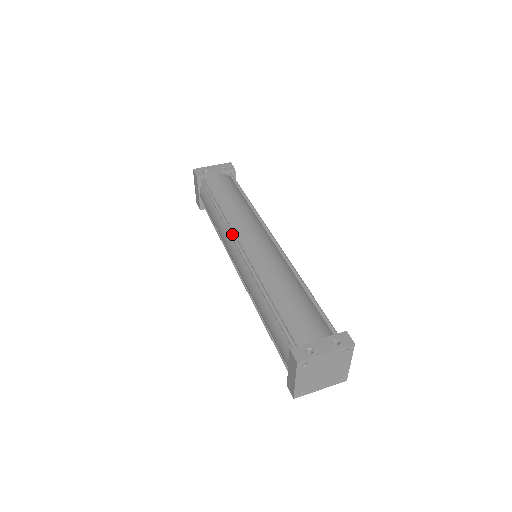
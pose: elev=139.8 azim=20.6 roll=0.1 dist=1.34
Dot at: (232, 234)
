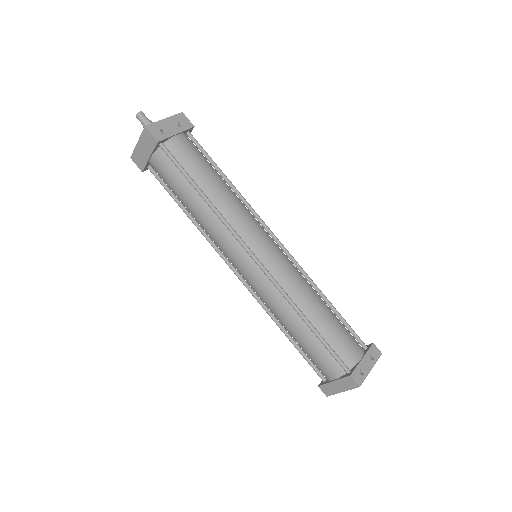
Dot at: (242, 241)
